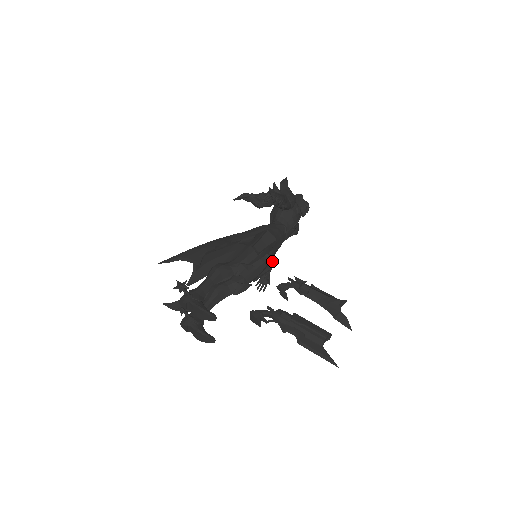
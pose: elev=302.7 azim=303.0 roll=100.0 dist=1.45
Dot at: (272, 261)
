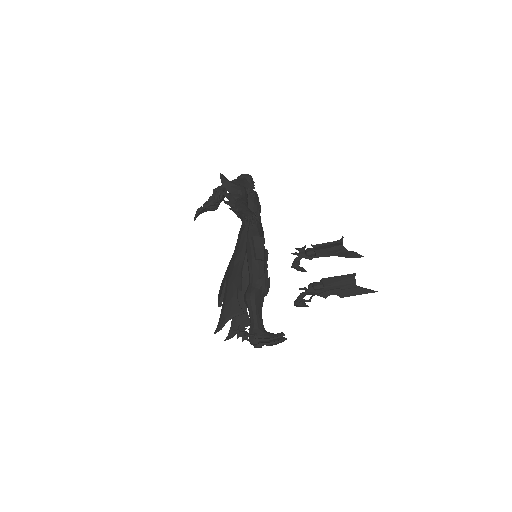
Dot at: occluded
